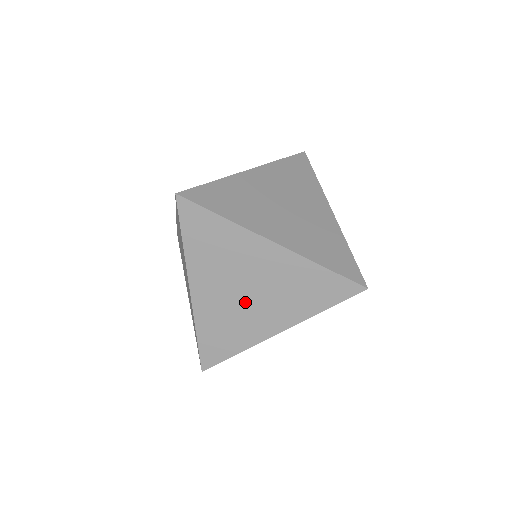
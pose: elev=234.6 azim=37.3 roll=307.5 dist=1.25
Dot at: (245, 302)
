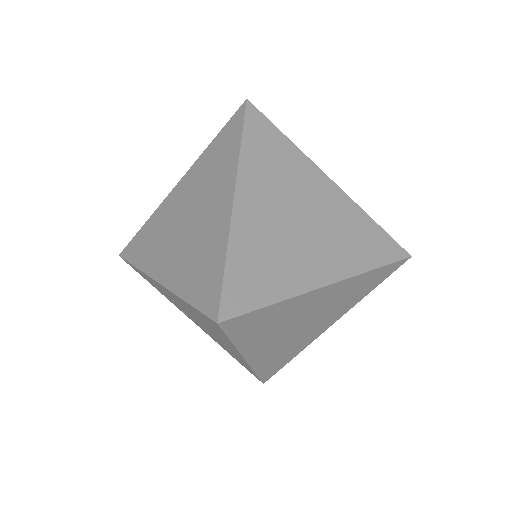
Dot at: (301, 332)
